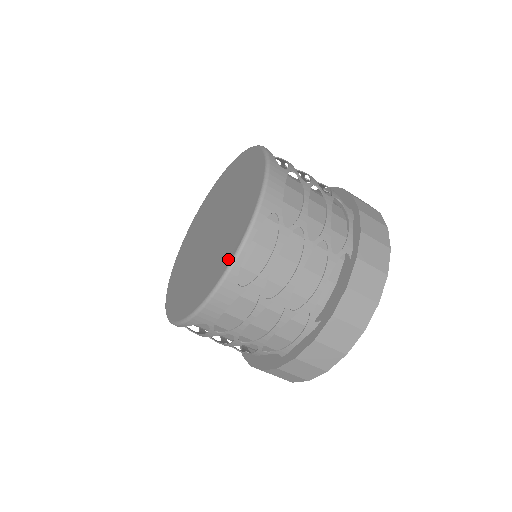
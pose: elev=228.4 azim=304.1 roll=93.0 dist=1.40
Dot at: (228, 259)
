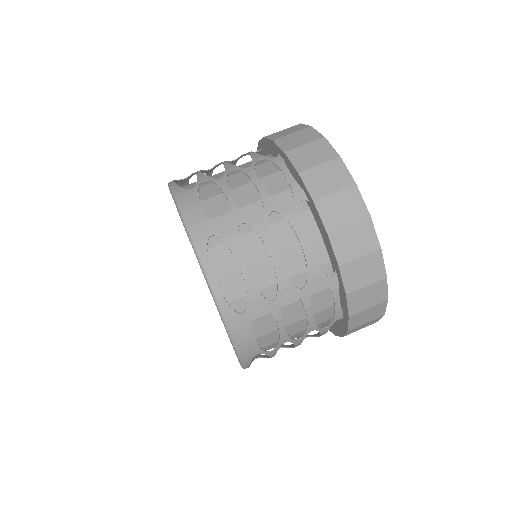
Dot at: occluded
